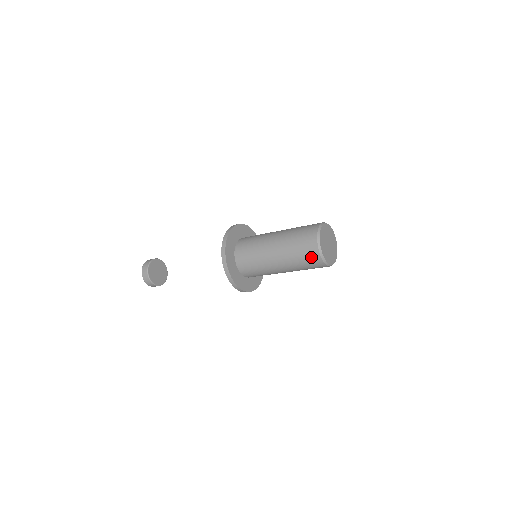
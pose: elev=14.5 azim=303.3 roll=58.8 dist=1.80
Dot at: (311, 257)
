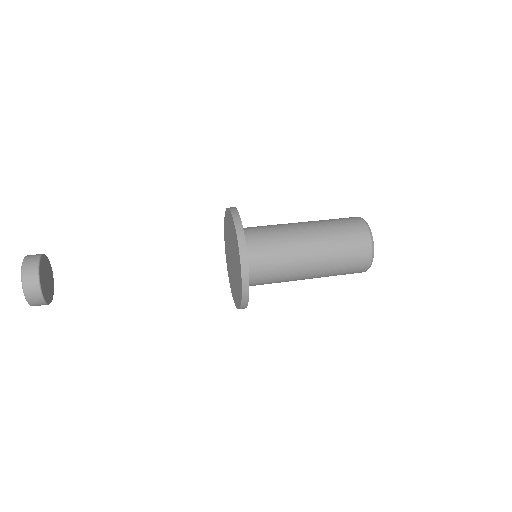
Dot at: (356, 270)
